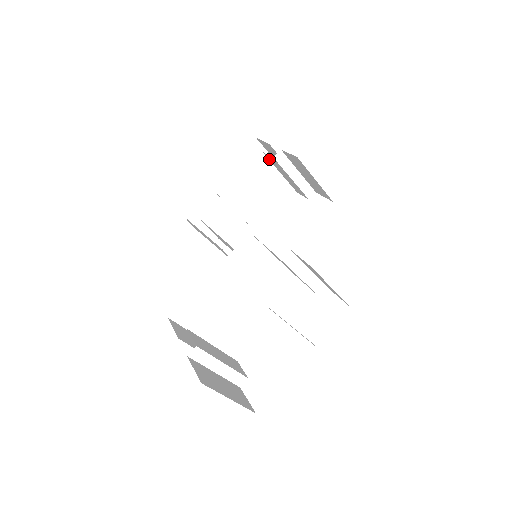
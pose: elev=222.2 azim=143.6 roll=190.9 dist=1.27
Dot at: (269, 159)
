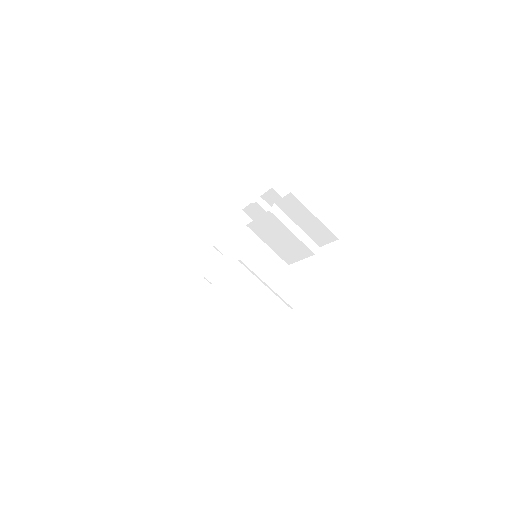
Dot at: (254, 212)
